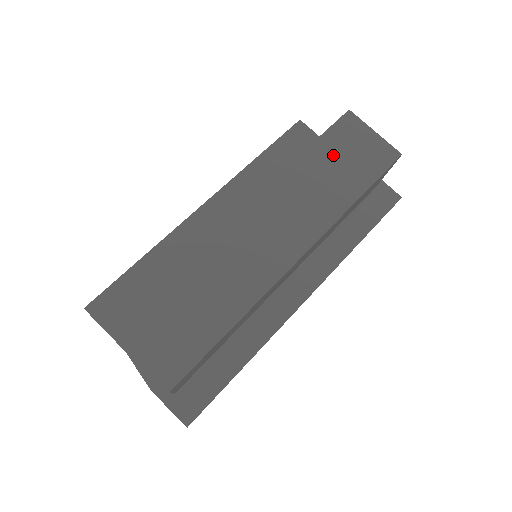
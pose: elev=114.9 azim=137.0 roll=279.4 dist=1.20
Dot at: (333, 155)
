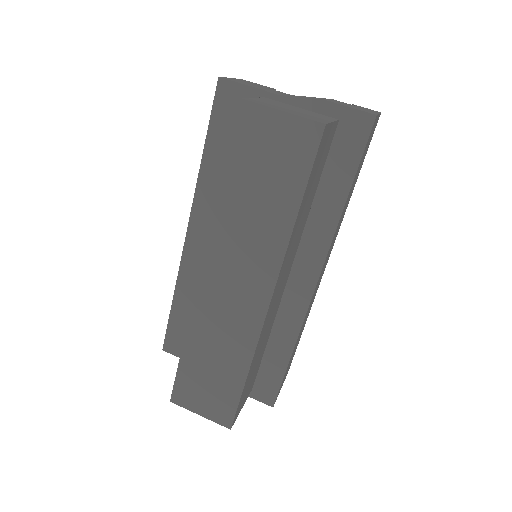
Dot at: (249, 173)
